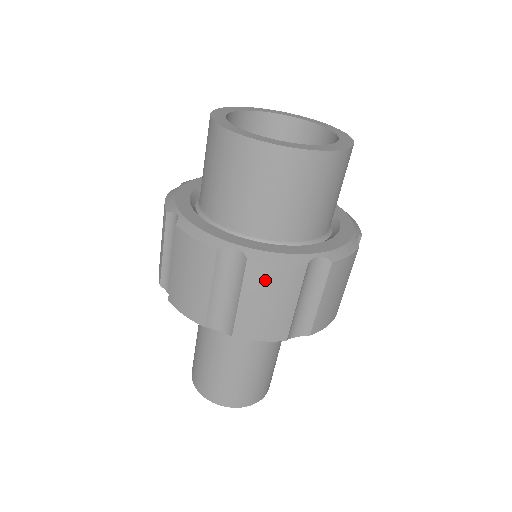
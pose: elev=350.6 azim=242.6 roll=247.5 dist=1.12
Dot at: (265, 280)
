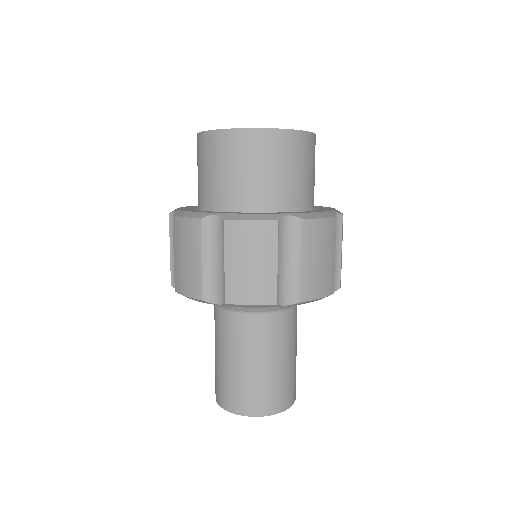
Dot at: (243, 238)
